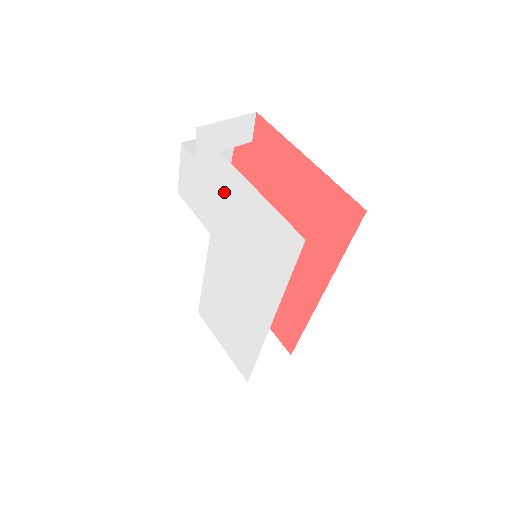
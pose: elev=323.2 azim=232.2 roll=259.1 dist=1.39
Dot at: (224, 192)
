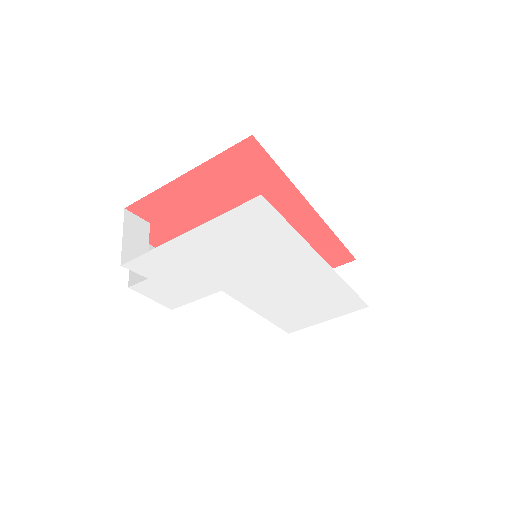
Dot at: (189, 261)
